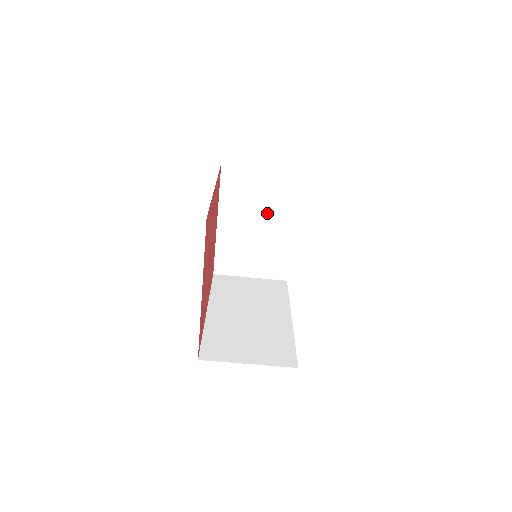
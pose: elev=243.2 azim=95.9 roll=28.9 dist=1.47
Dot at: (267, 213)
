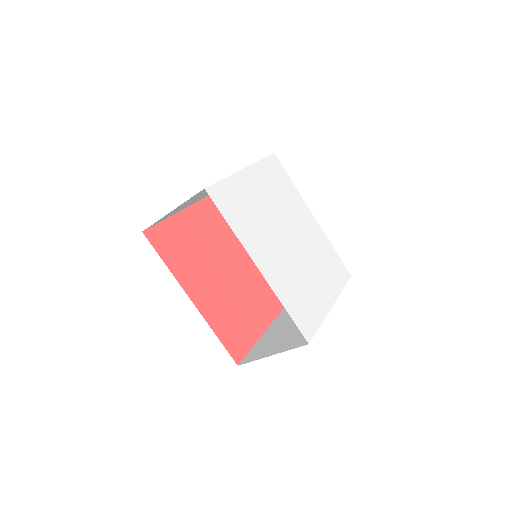
Dot at: occluded
